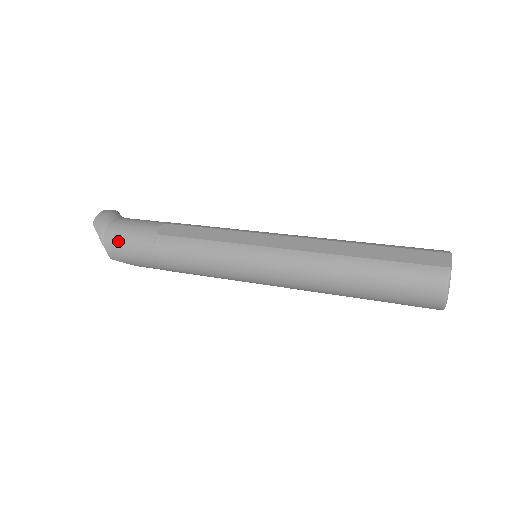
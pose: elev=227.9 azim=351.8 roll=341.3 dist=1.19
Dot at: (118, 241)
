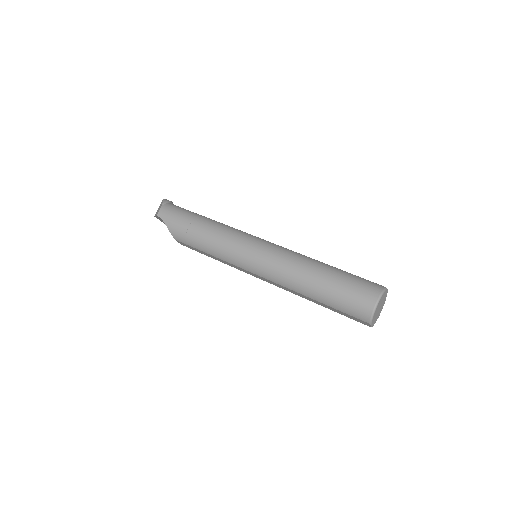
Dot at: (174, 207)
